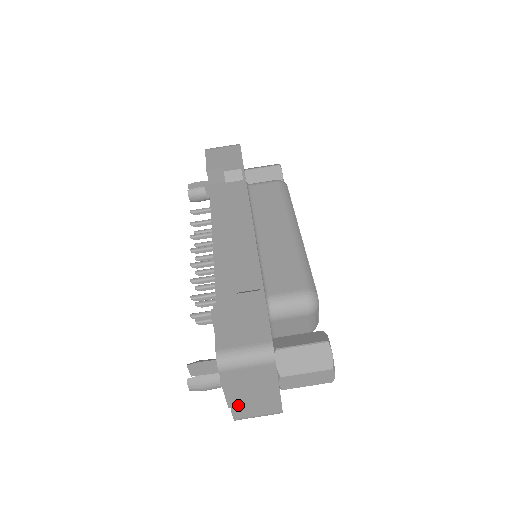
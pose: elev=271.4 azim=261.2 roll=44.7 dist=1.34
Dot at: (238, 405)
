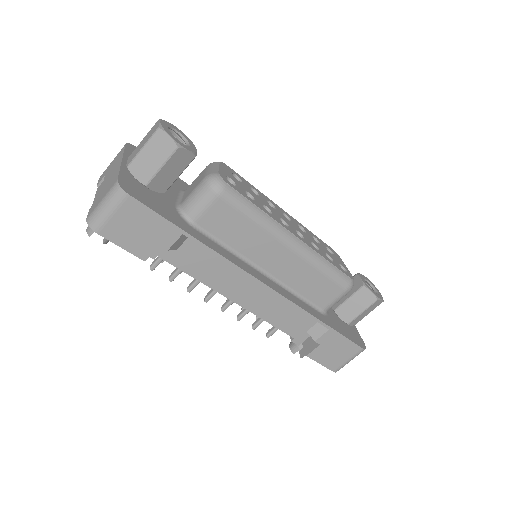
Dot at: occluded
